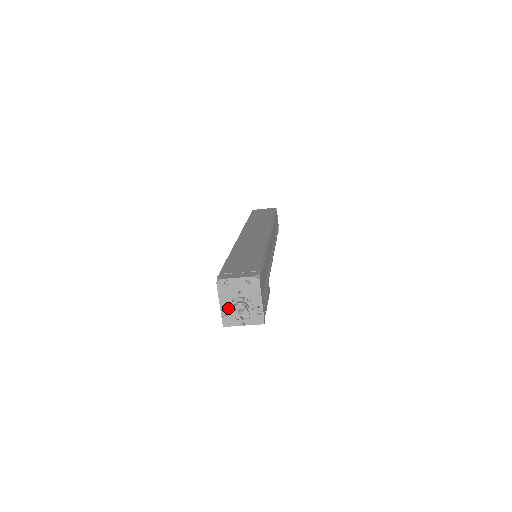
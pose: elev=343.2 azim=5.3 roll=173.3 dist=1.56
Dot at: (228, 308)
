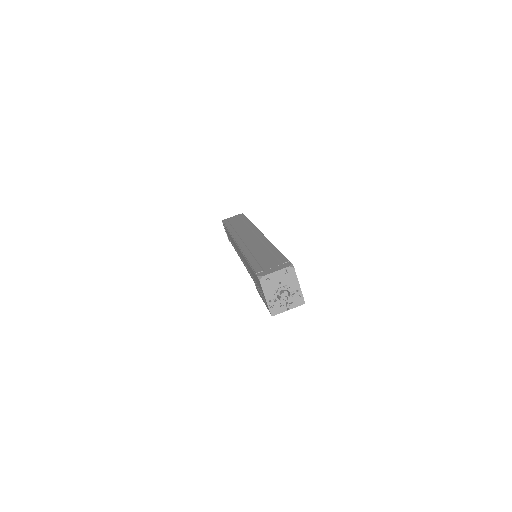
Dot at: (273, 299)
